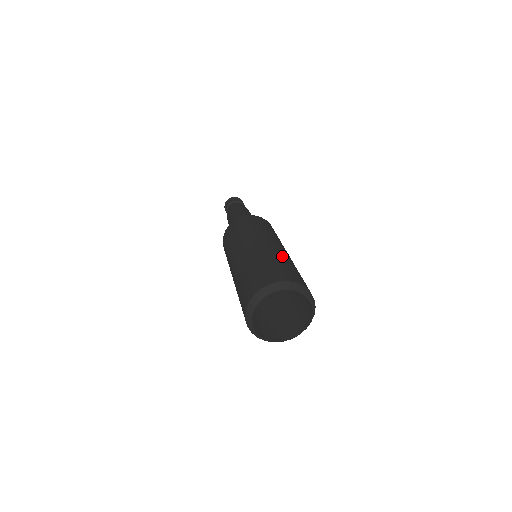
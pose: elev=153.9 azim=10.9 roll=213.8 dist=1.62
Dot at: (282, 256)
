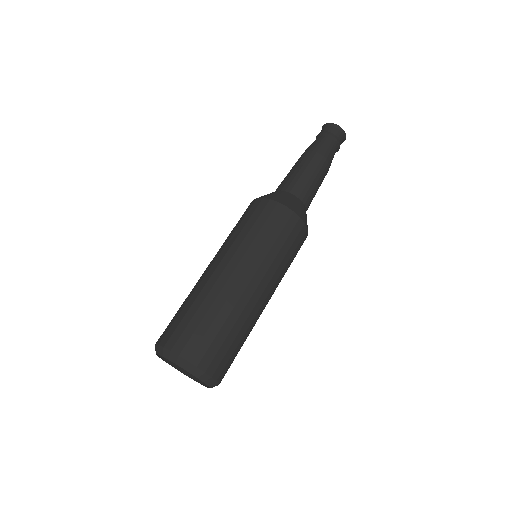
Dot at: (214, 299)
